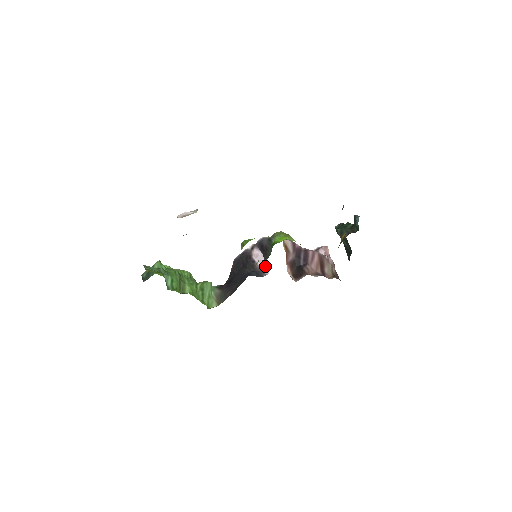
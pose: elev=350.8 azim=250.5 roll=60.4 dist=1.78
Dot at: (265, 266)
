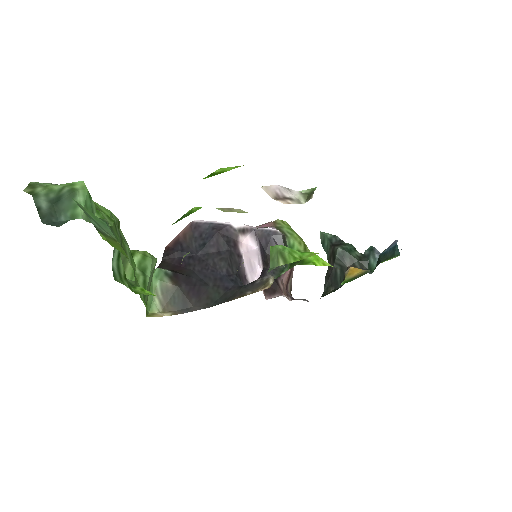
Dot at: (253, 271)
